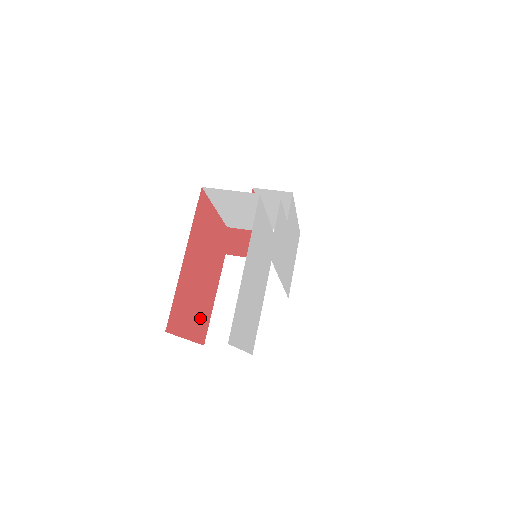
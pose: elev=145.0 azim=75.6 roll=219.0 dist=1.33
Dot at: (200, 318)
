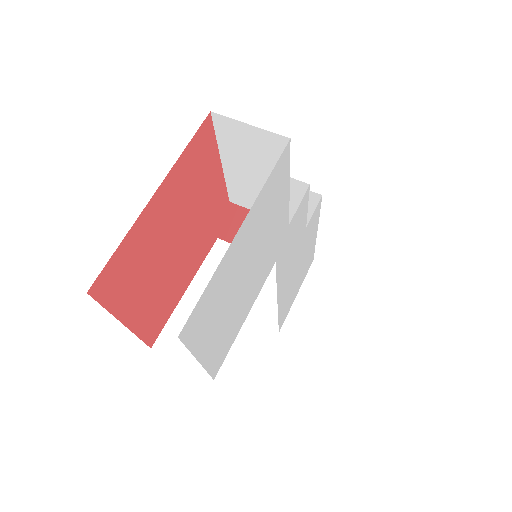
Dot at: (155, 305)
